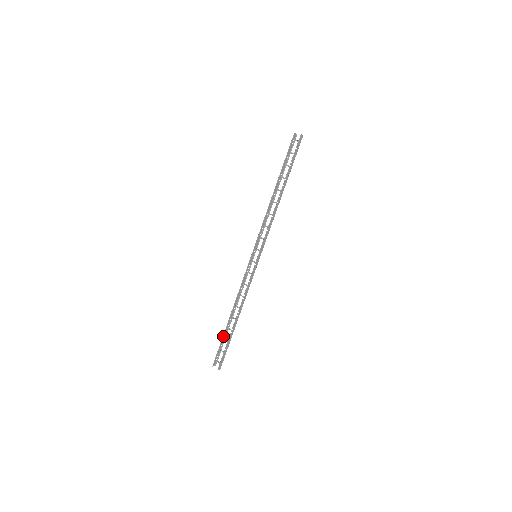
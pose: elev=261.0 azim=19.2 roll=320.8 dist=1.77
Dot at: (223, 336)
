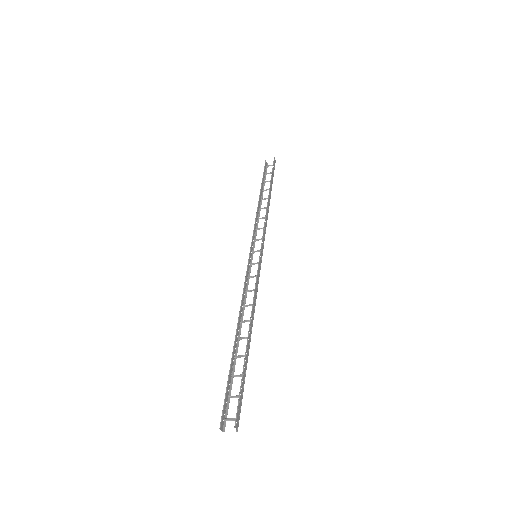
Dot at: (230, 368)
